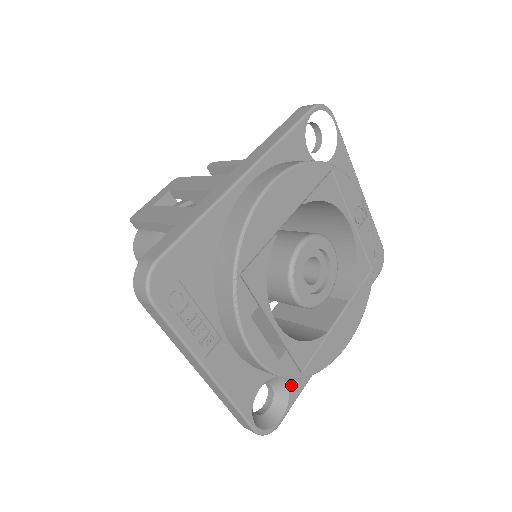
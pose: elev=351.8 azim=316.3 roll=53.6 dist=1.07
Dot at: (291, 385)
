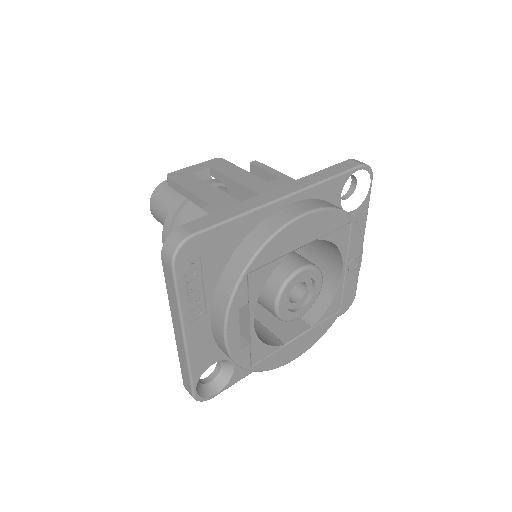
Dot at: (236, 371)
